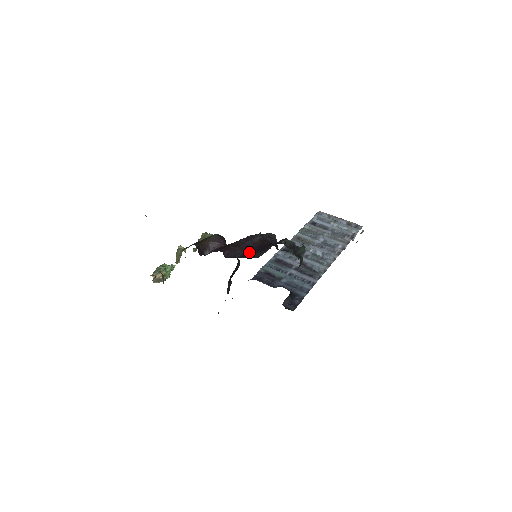
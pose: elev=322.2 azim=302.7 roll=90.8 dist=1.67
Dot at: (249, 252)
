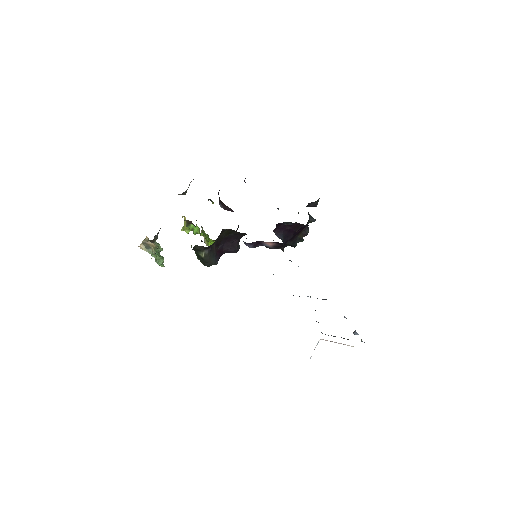
Dot at: occluded
